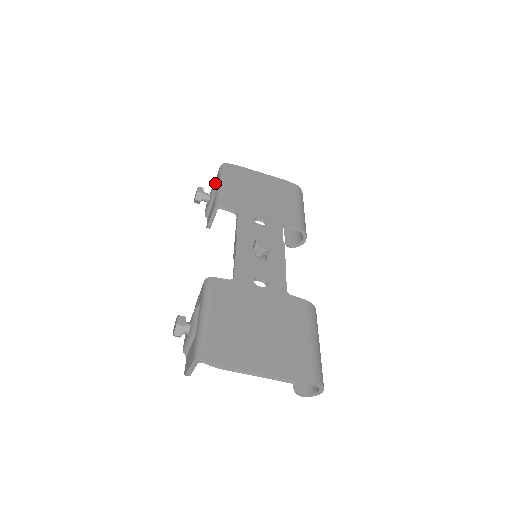
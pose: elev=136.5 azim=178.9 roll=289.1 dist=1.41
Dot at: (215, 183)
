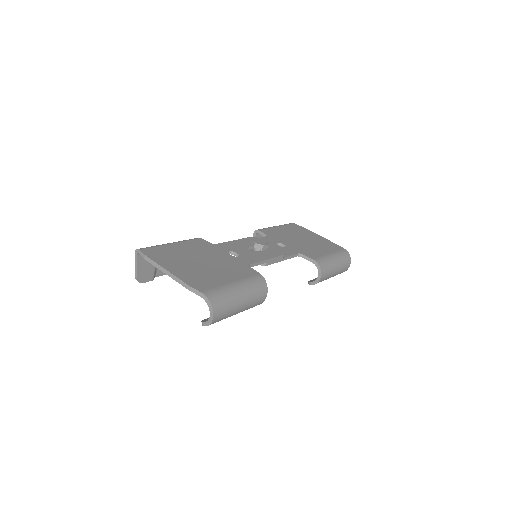
Dot at: occluded
